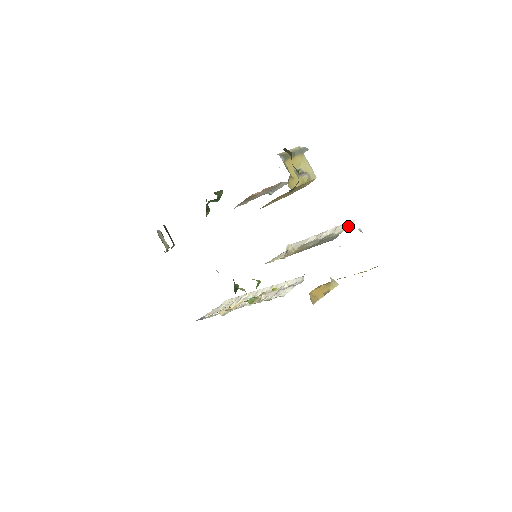
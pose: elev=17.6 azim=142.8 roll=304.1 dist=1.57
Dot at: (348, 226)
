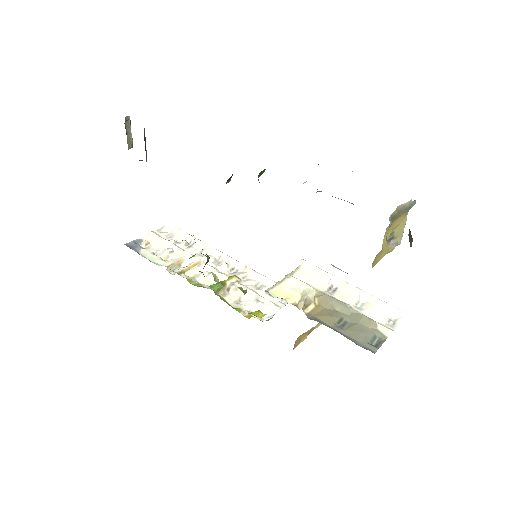
Dot at: (393, 315)
